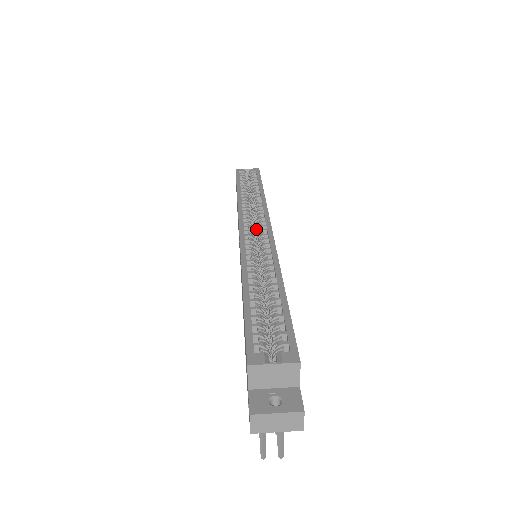
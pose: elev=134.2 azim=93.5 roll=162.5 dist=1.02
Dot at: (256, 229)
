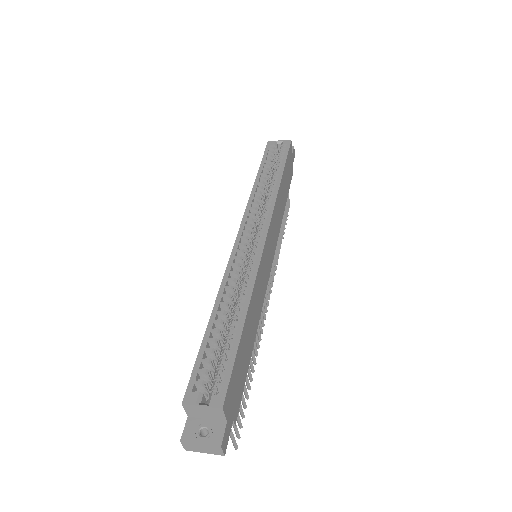
Dot at: (255, 233)
